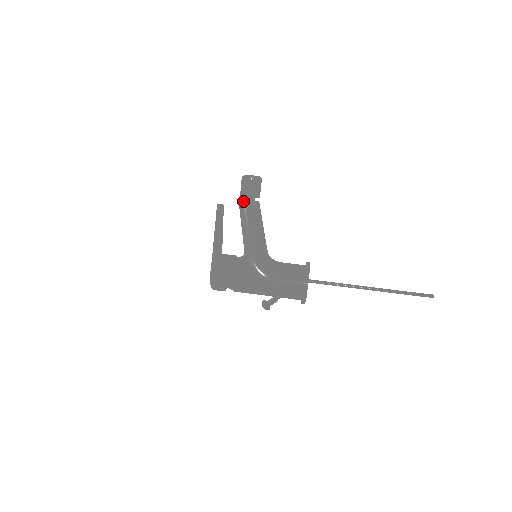
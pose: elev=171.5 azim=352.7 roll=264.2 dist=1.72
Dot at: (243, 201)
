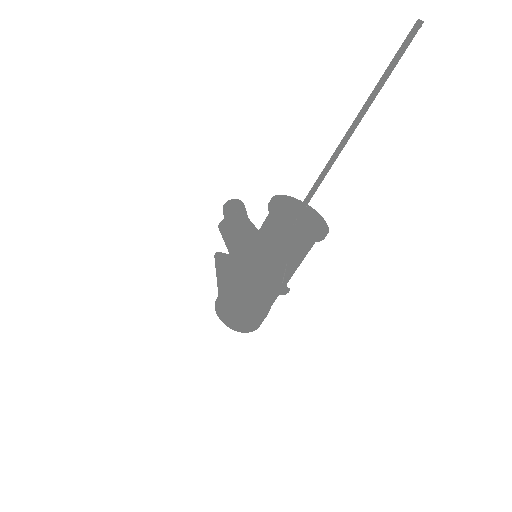
Dot at: (219, 224)
